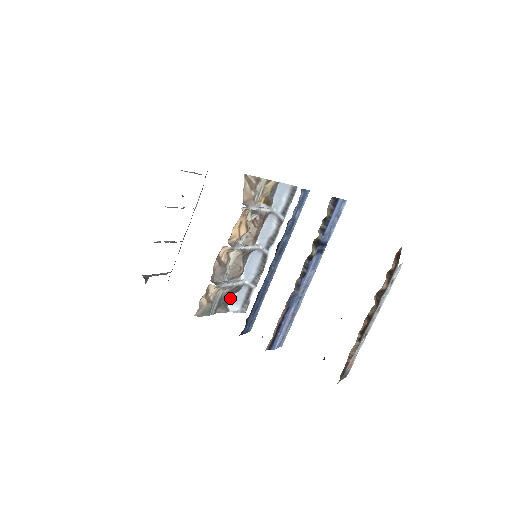
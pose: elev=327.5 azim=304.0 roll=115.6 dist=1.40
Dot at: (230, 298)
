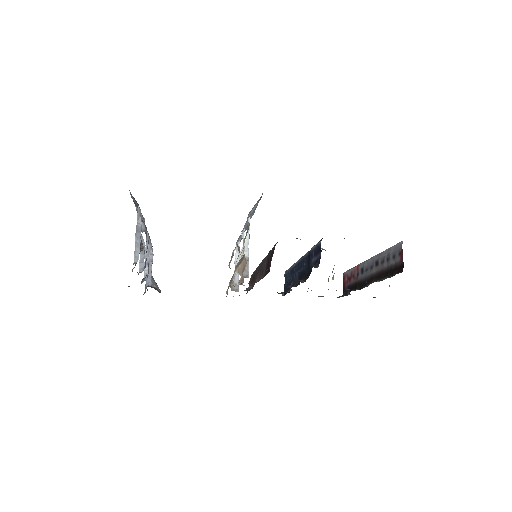
Dot at: occluded
